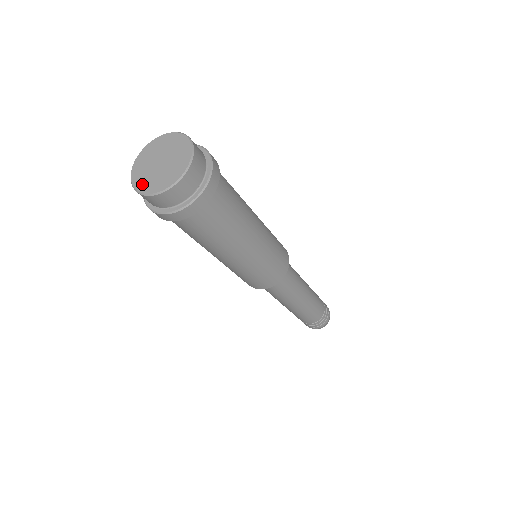
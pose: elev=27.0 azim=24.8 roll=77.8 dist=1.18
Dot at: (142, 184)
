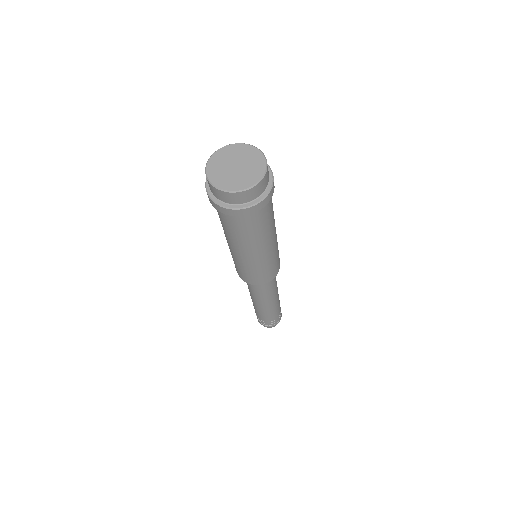
Dot at: (219, 181)
